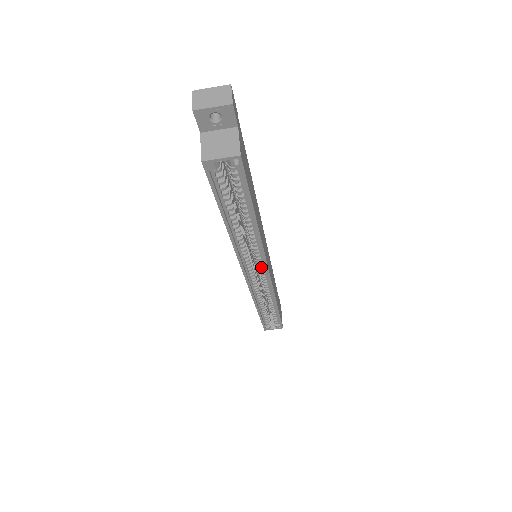
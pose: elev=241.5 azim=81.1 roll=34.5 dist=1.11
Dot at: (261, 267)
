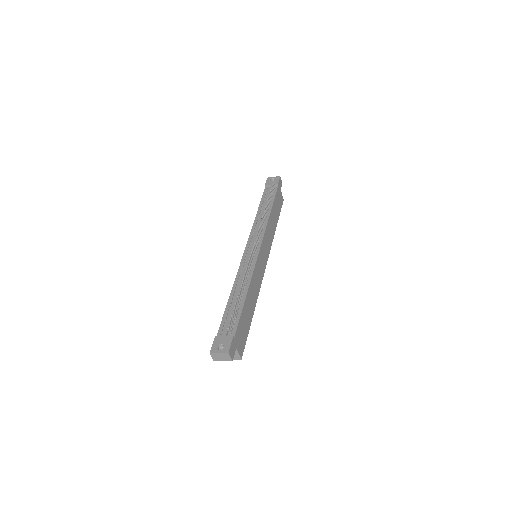
Dot at: occluded
